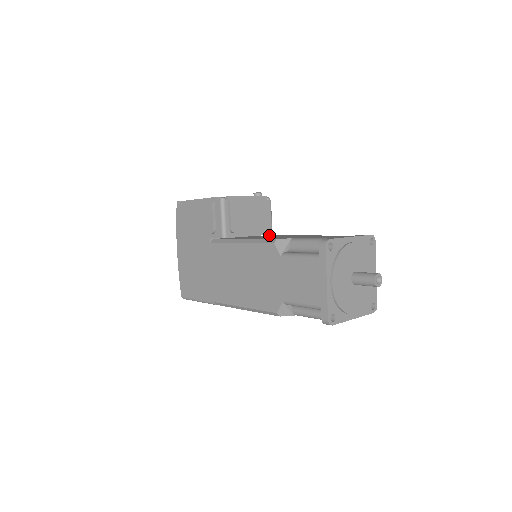
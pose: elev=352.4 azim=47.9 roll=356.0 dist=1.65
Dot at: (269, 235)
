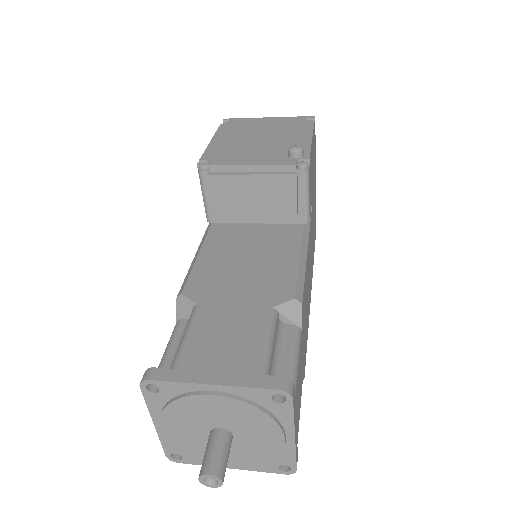
Dot at: (302, 222)
